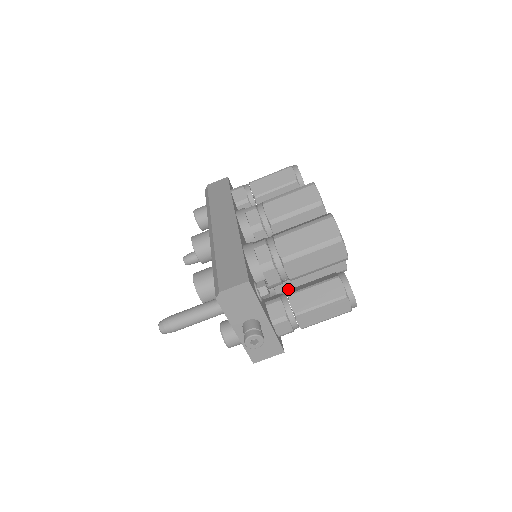
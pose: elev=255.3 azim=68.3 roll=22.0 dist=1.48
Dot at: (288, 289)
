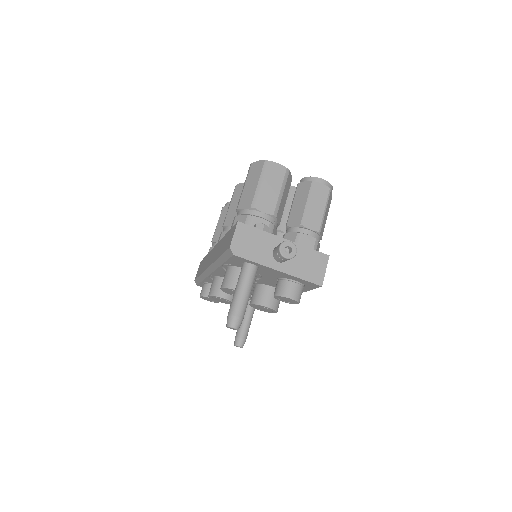
Dot at: occluded
